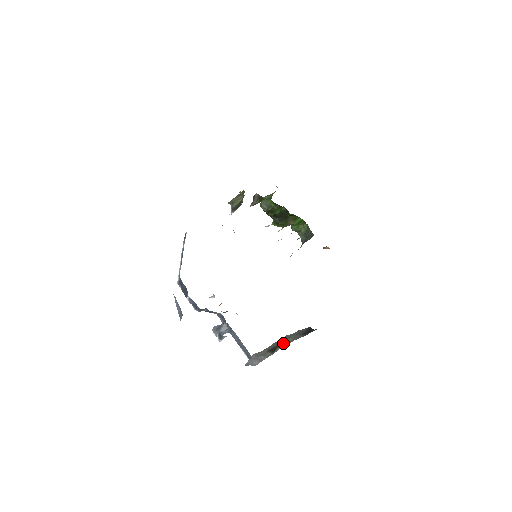
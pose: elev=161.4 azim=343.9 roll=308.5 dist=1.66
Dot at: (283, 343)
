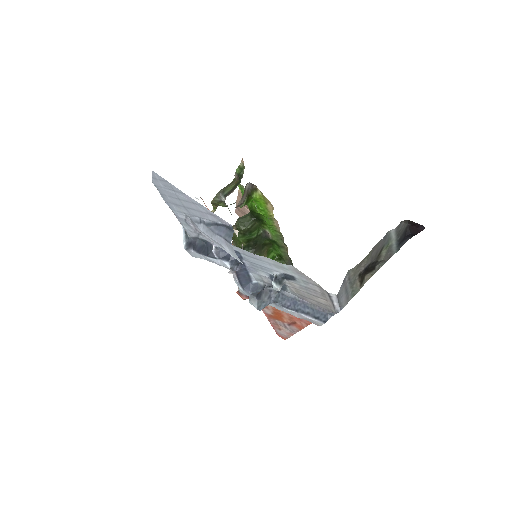
Dot at: (376, 260)
